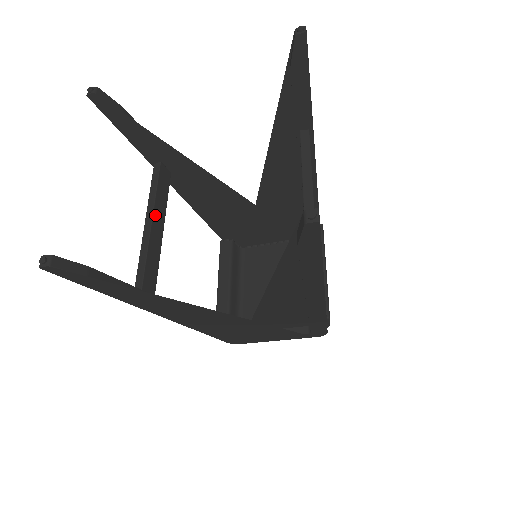
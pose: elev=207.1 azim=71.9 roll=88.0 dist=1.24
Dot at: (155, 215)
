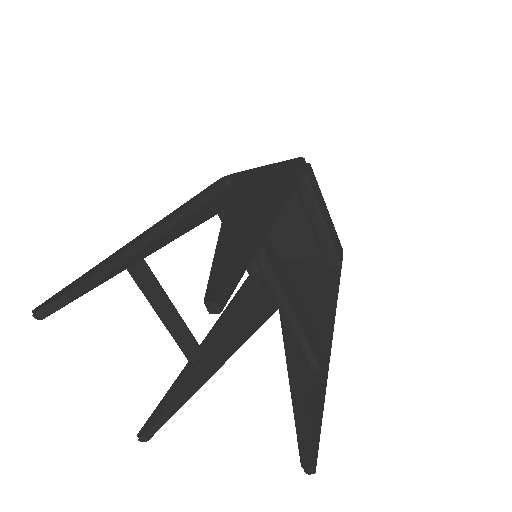
Dot at: (160, 308)
